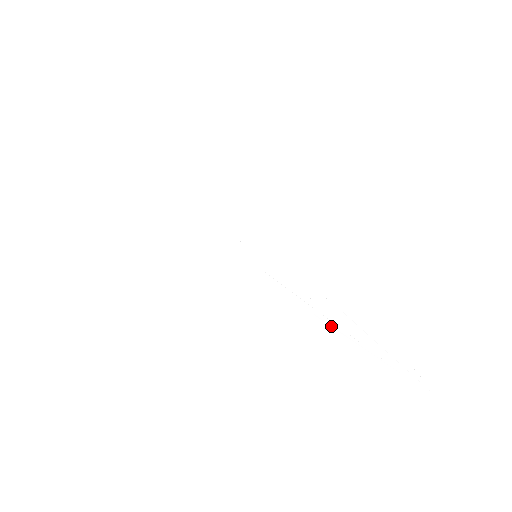
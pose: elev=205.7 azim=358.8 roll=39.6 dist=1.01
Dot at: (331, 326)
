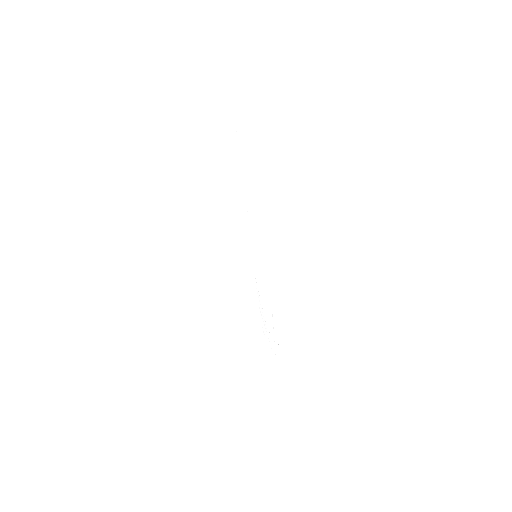
Dot at: (261, 315)
